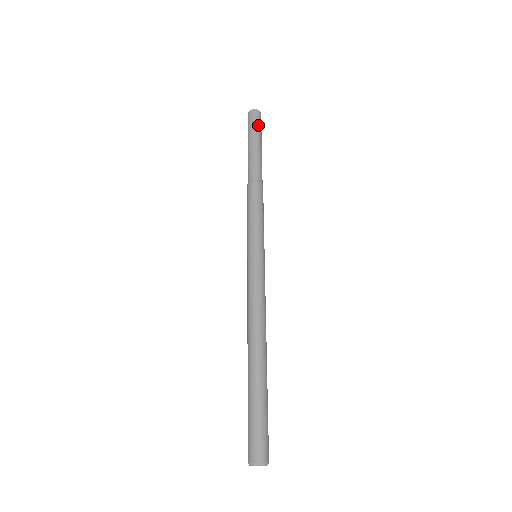
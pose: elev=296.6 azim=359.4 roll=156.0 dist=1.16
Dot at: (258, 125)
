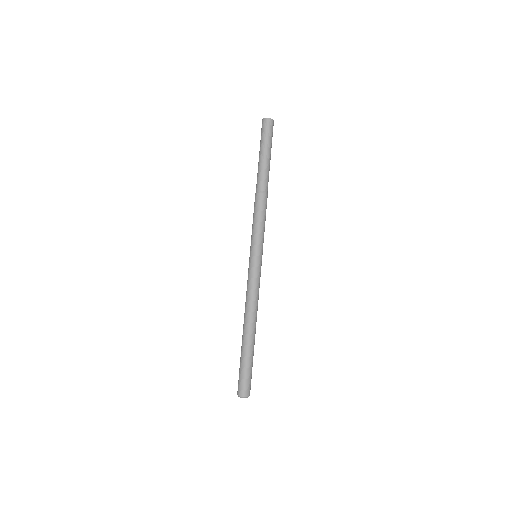
Dot at: (267, 135)
